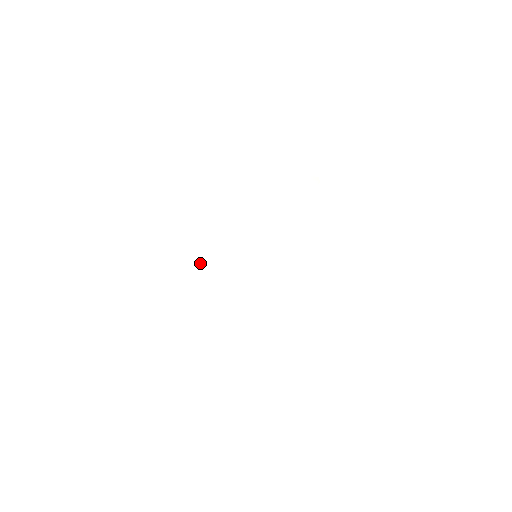
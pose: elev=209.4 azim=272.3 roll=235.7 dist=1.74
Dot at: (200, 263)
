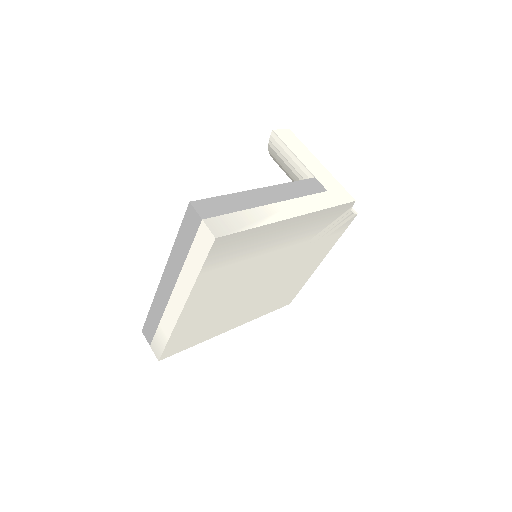
Dot at: (219, 297)
